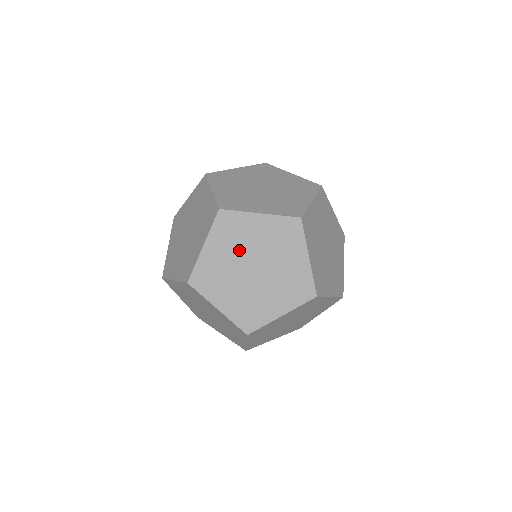
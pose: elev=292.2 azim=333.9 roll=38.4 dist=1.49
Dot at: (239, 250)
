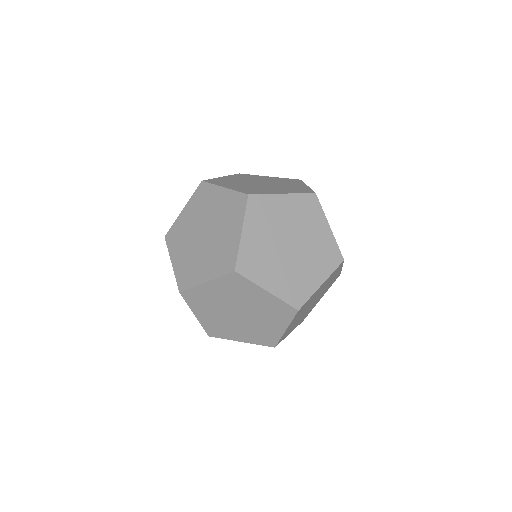
Dot at: (234, 299)
